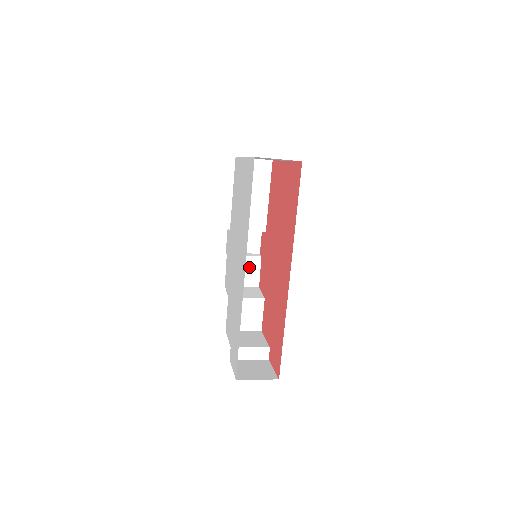
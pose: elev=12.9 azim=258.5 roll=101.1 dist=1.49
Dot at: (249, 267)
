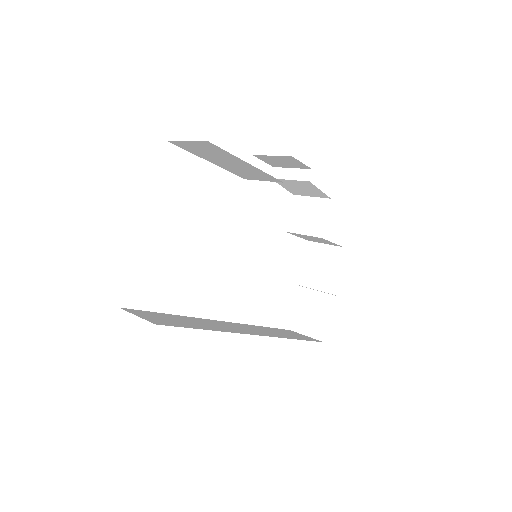
Dot at: (304, 187)
